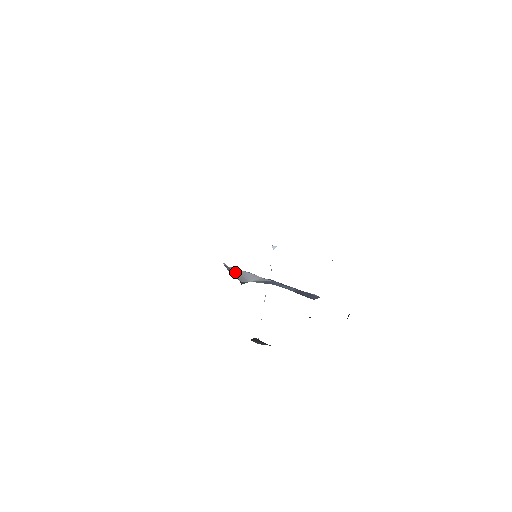
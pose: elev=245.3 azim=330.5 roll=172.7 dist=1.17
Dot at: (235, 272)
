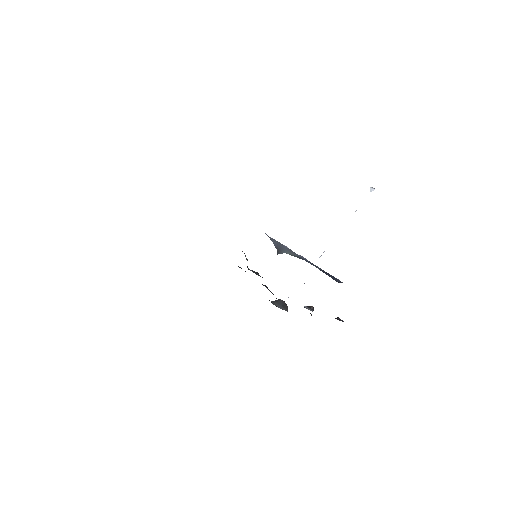
Dot at: (274, 242)
